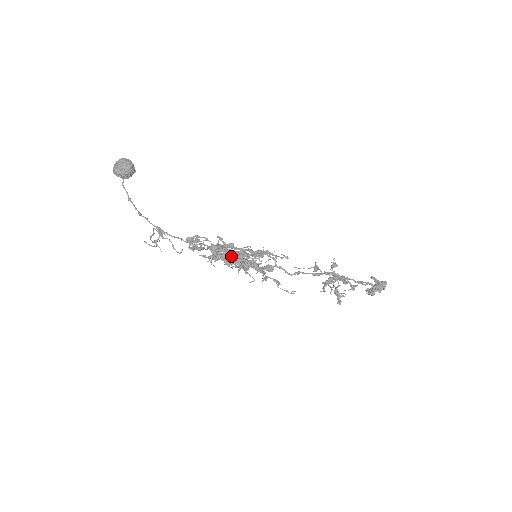
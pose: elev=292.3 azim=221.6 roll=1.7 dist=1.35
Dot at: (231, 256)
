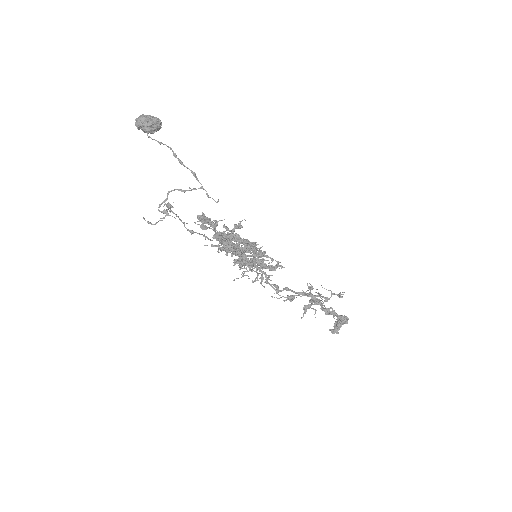
Dot at: (244, 240)
